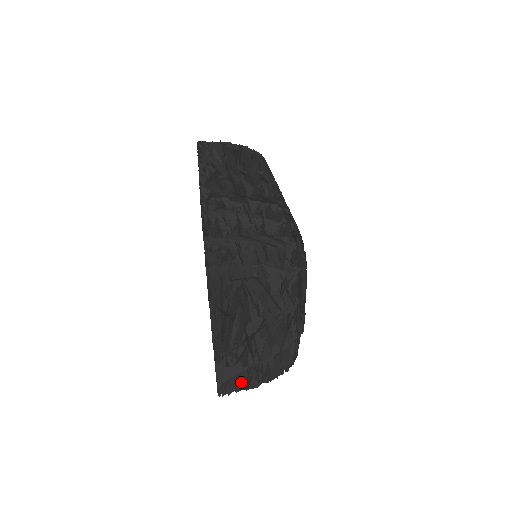
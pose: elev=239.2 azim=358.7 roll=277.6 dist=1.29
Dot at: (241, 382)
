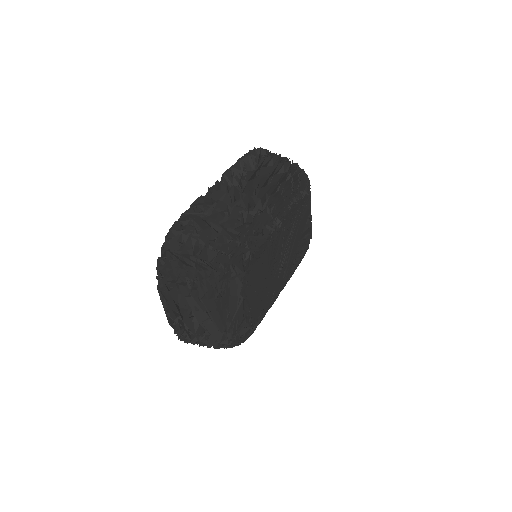
Dot at: occluded
